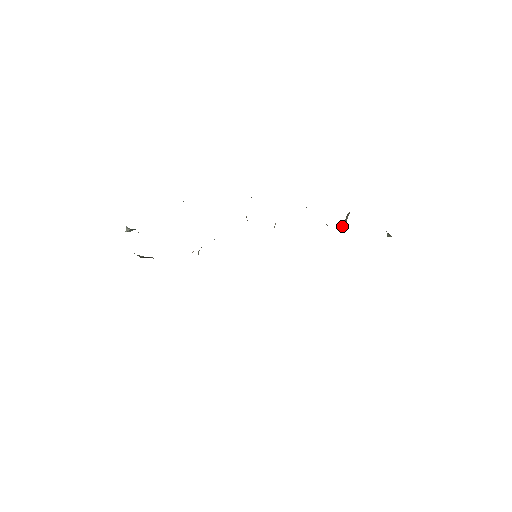
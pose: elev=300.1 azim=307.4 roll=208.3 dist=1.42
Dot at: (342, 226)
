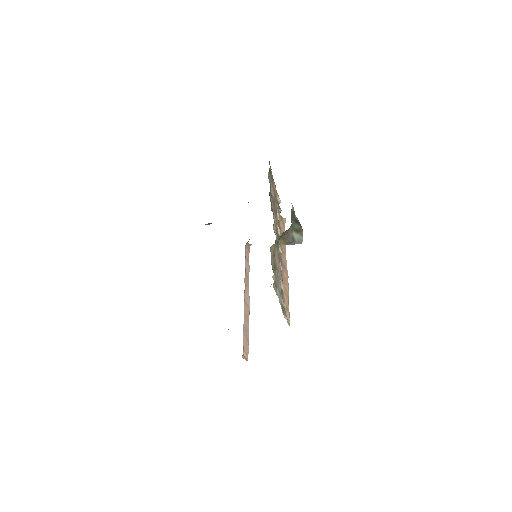
Dot at: (289, 243)
